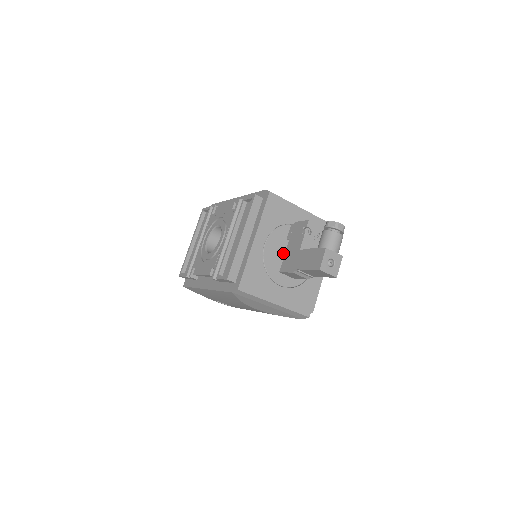
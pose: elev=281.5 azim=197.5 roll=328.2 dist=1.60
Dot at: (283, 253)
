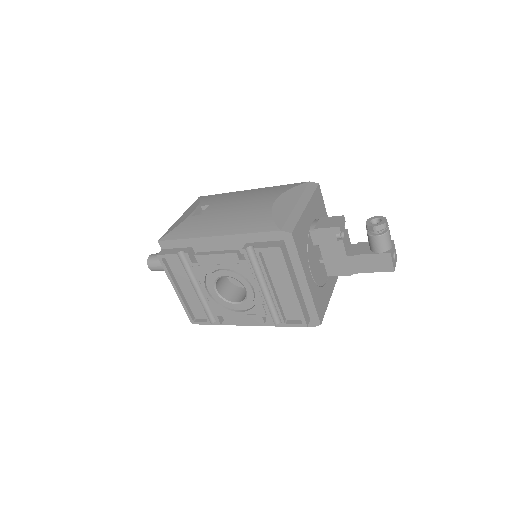
Dot at: (317, 258)
